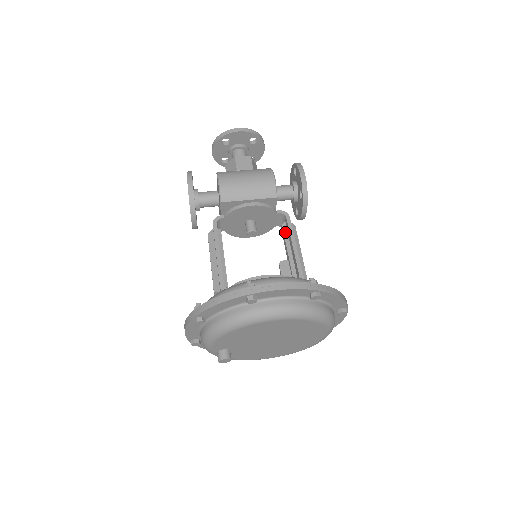
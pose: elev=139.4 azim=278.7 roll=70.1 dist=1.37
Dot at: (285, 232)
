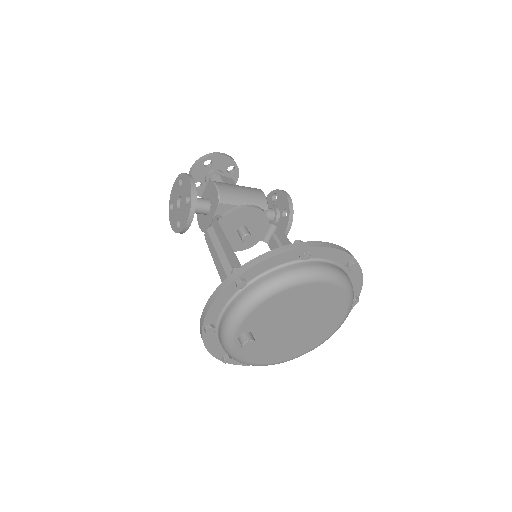
Dot at: (277, 241)
